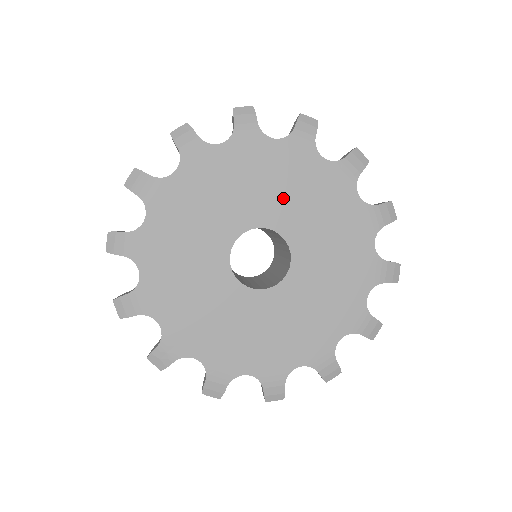
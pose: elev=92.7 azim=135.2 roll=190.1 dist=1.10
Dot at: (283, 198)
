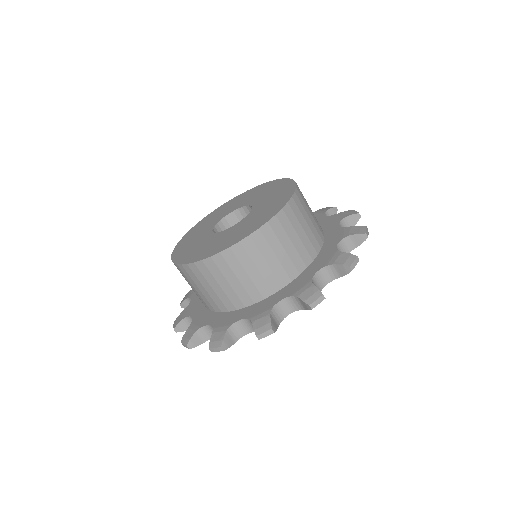
Dot at: occluded
